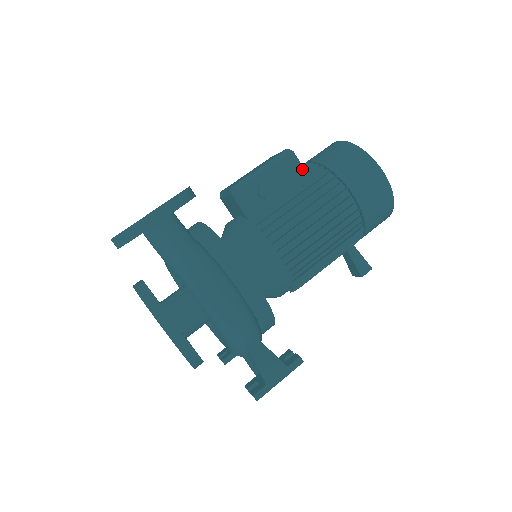
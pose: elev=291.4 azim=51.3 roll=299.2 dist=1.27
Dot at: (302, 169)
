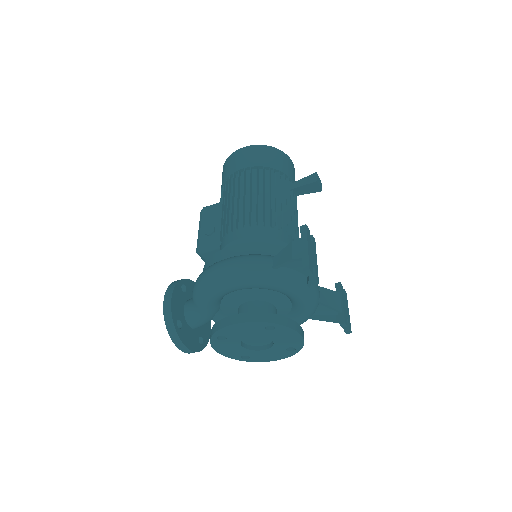
Dot at: (215, 204)
